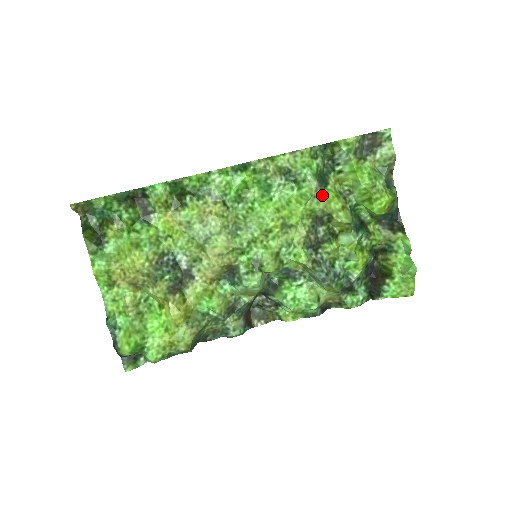
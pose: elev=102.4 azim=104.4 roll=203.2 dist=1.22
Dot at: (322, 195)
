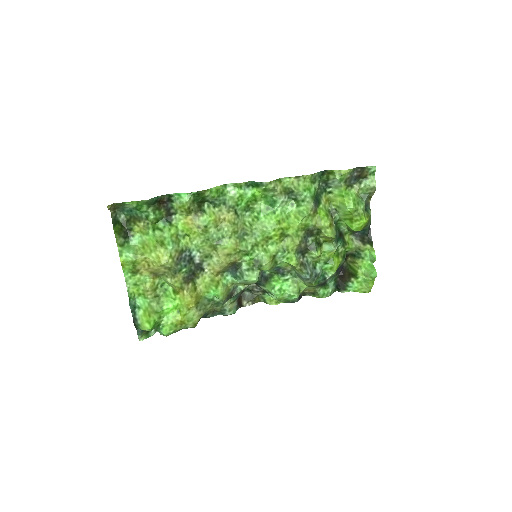
Dot at: (316, 213)
